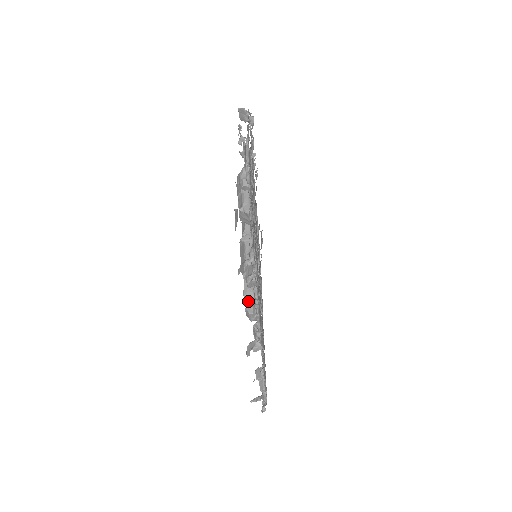
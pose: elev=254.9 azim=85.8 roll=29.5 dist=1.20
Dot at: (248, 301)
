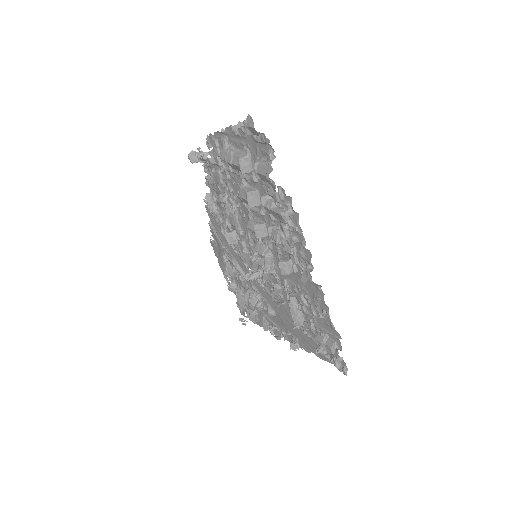
Dot at: (284, 214)
